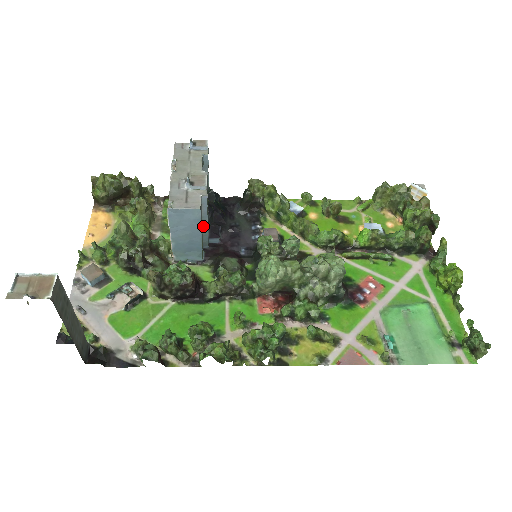
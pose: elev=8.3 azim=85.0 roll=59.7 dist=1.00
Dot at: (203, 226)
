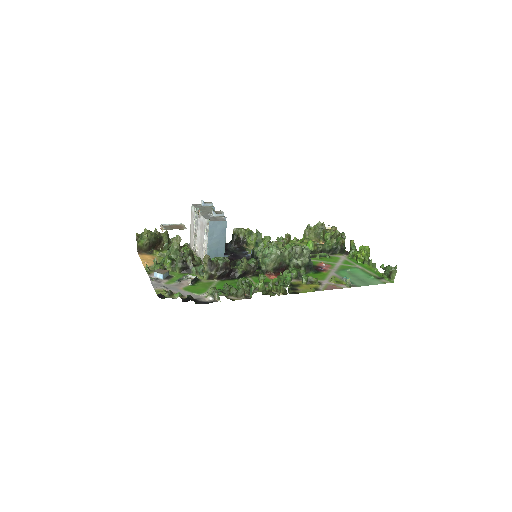
Dot at: occluded
